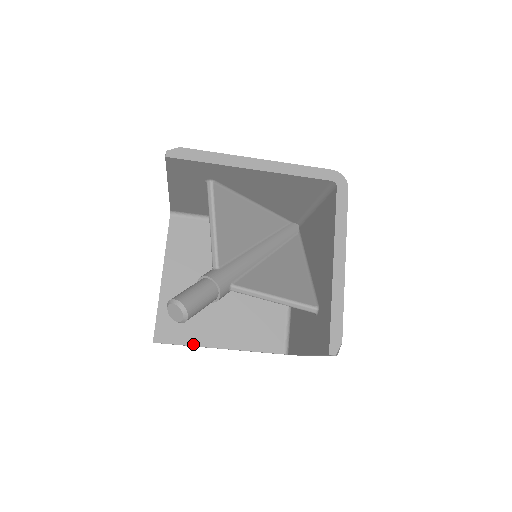
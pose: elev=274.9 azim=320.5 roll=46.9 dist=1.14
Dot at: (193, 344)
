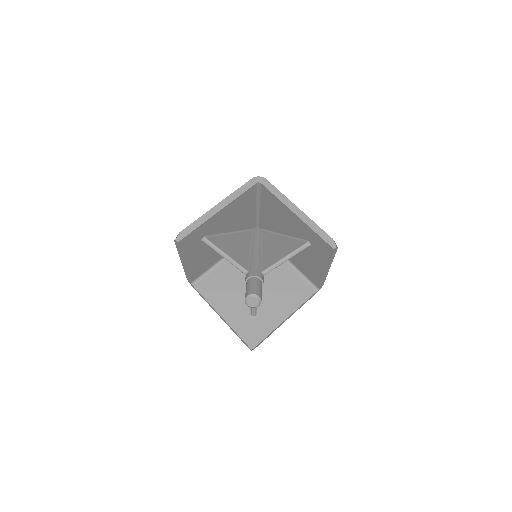
Dot at: (271, 331)
